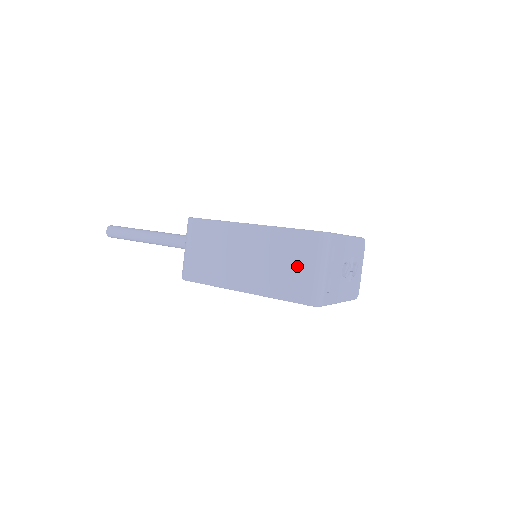
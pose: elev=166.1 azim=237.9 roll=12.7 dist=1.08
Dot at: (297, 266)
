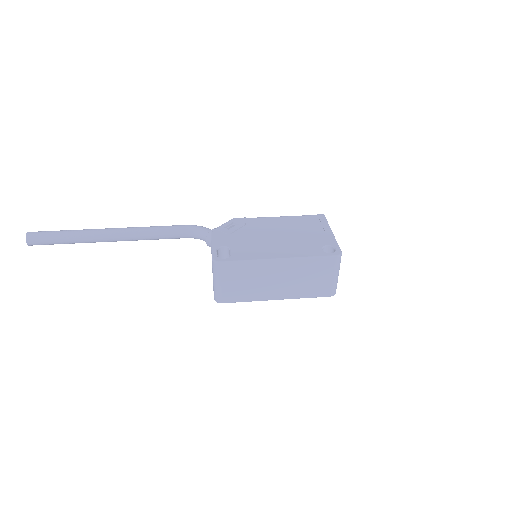
Dot at: (321, 278)
